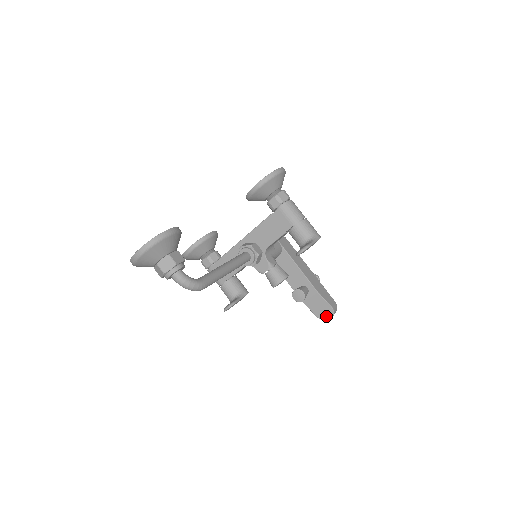
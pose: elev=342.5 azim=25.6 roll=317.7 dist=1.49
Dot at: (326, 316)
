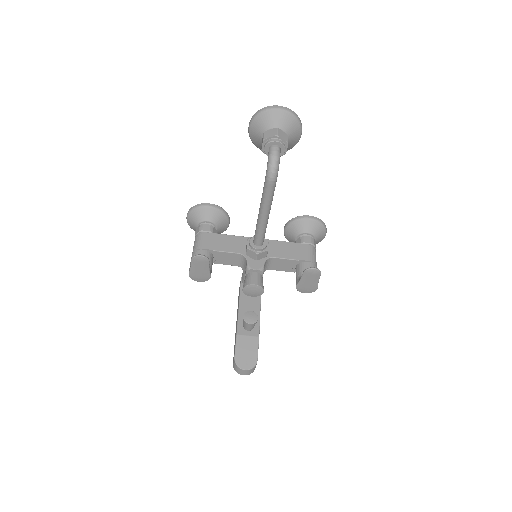
Dot at: (244, 364)
